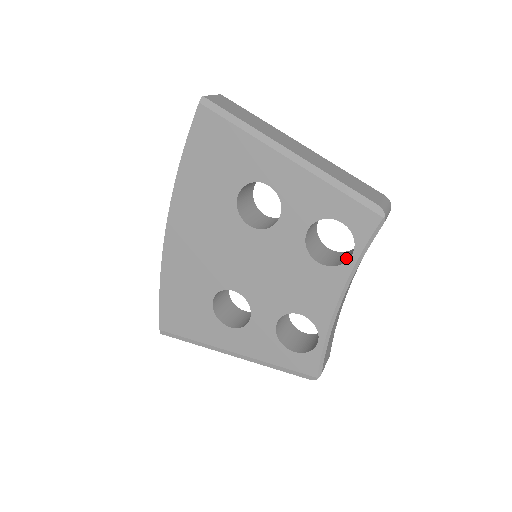
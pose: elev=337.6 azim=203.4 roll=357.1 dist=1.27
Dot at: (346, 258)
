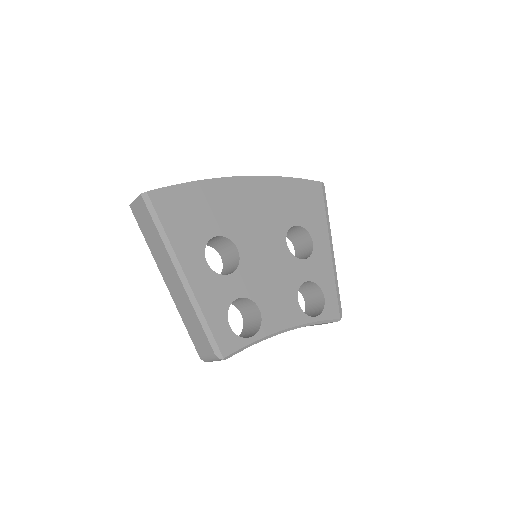
Dot at: occluded
